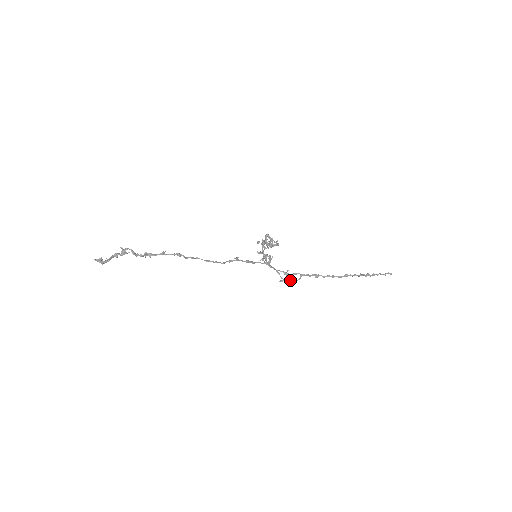
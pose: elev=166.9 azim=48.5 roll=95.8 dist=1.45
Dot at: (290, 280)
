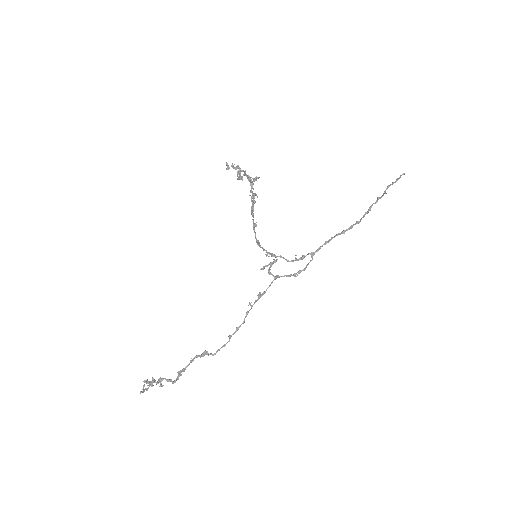
Dot at: occluded
